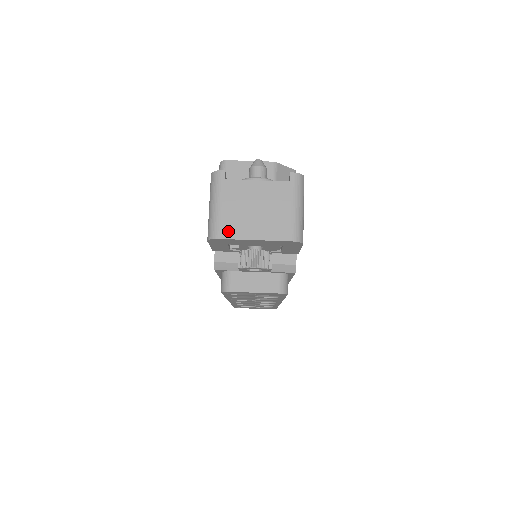
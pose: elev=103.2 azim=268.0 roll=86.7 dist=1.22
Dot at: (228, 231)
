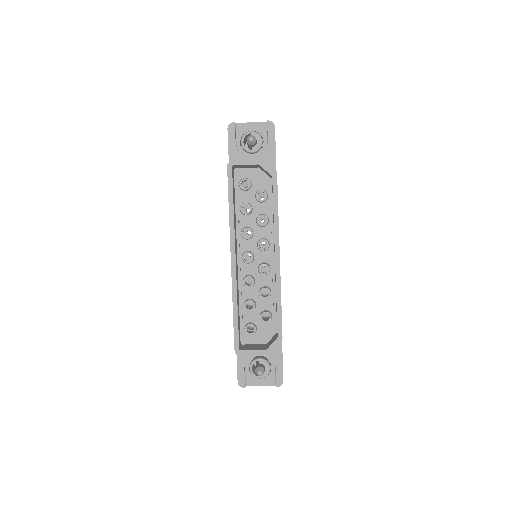
Dot at: occluded
